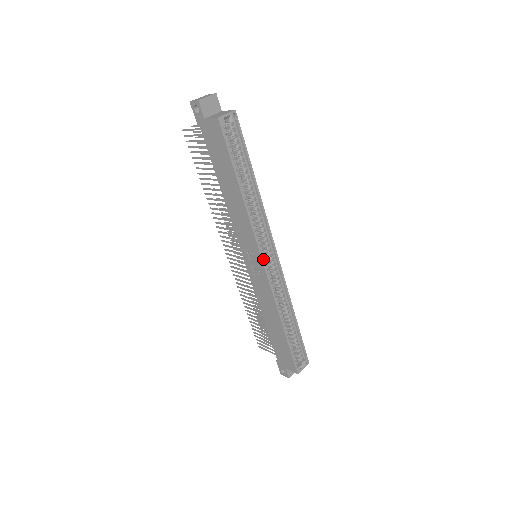
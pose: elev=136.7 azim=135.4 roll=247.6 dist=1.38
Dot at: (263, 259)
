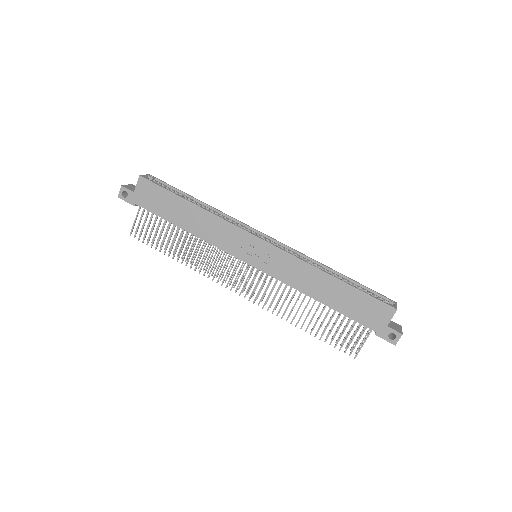
Dot at: (257, 236)
